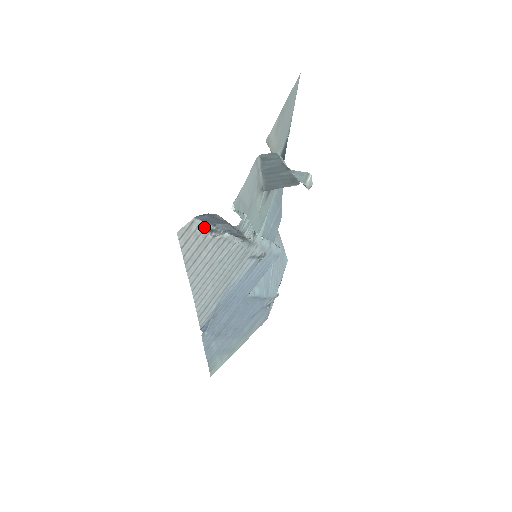
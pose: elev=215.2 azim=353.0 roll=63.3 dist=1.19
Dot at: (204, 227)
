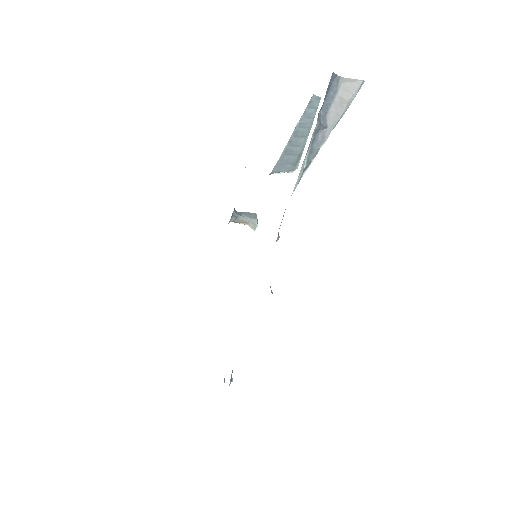
Dot at: (325, 97)
